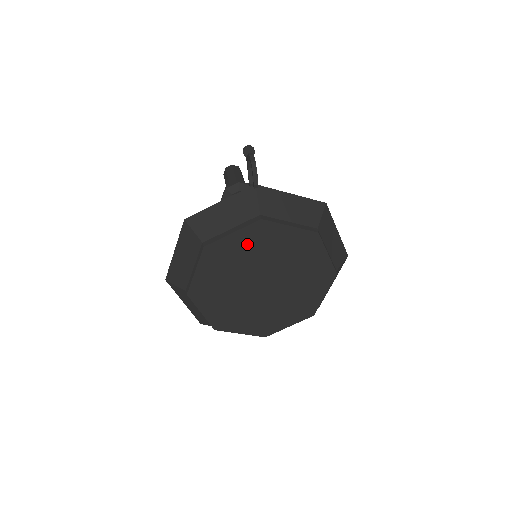
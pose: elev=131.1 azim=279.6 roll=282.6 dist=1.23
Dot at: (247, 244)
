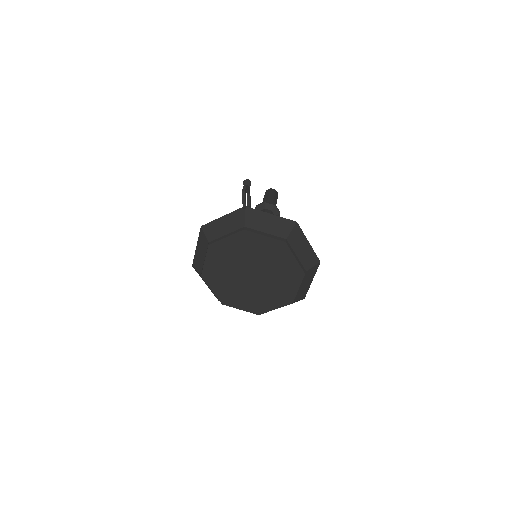
Dot at: (237, 246)
